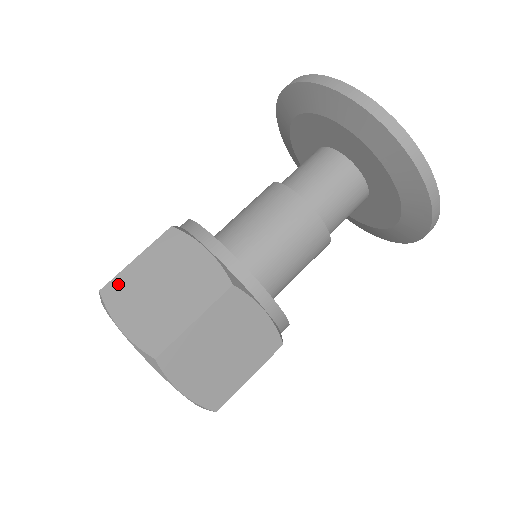
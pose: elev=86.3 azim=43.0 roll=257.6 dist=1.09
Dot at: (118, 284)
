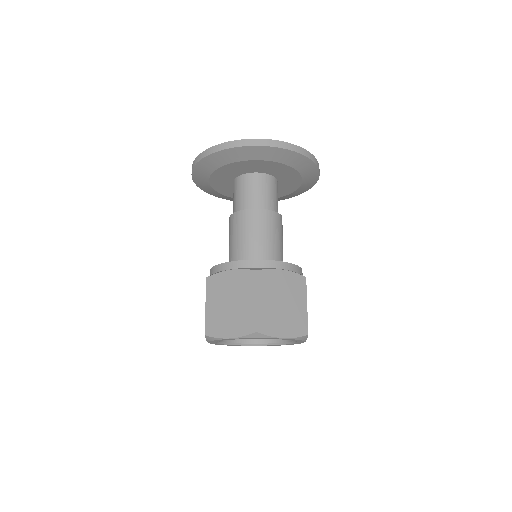
Dot at: (210, 324)
